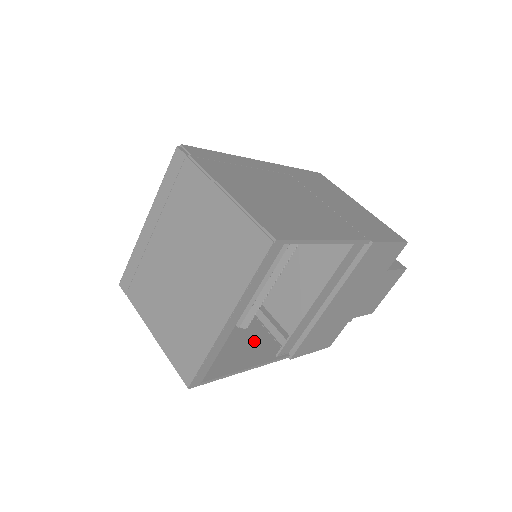
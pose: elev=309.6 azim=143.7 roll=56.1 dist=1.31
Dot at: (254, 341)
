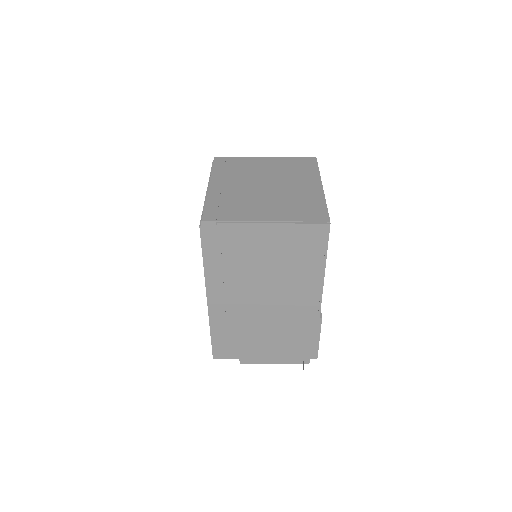
Dot at: (297, 296)
